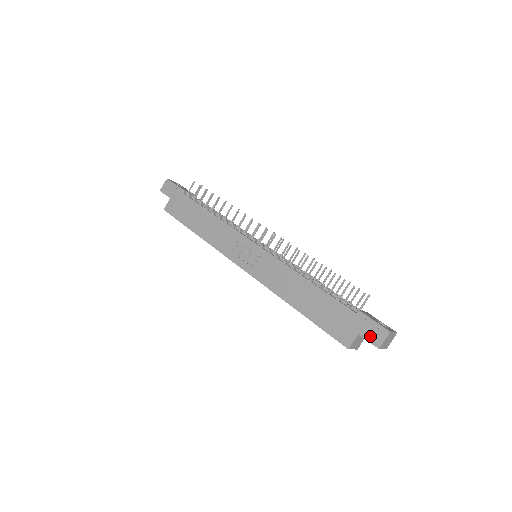
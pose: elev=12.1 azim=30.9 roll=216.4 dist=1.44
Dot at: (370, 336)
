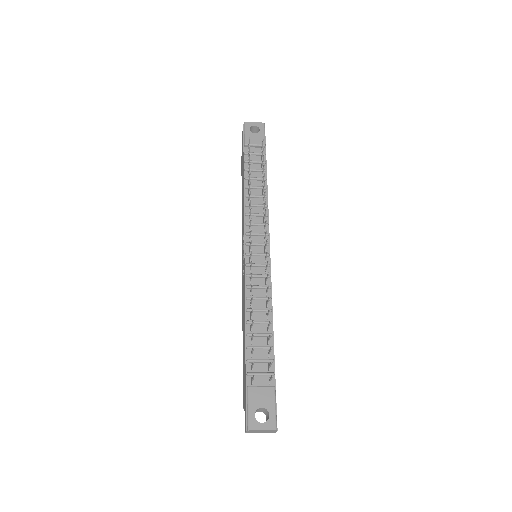
Dot at: (245, 417)
